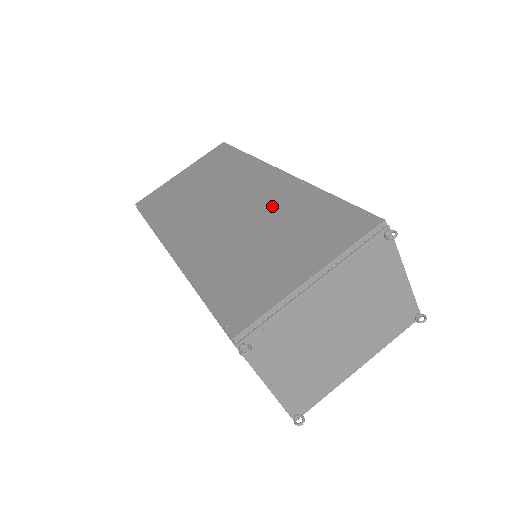
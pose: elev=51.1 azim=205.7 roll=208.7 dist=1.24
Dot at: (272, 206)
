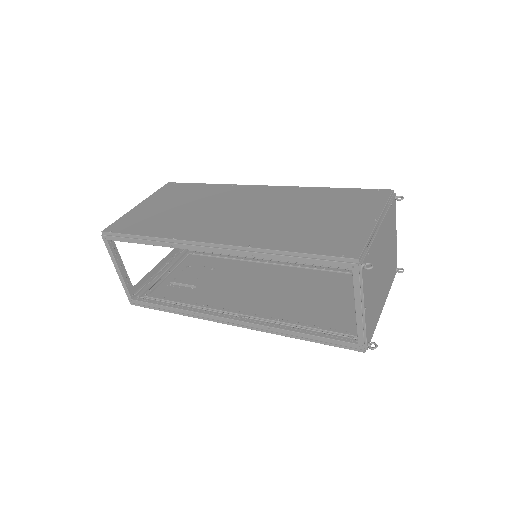
Dot at: (288, 201)
